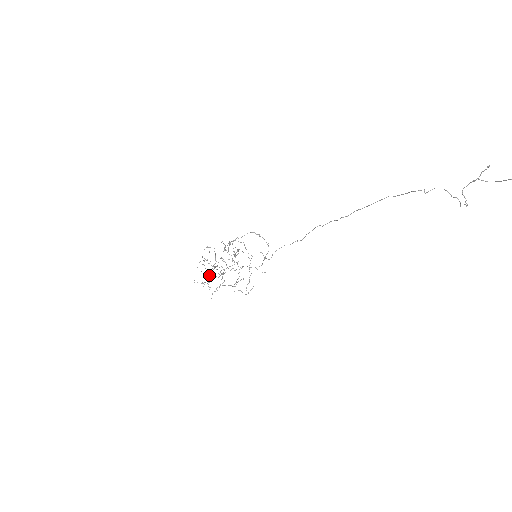
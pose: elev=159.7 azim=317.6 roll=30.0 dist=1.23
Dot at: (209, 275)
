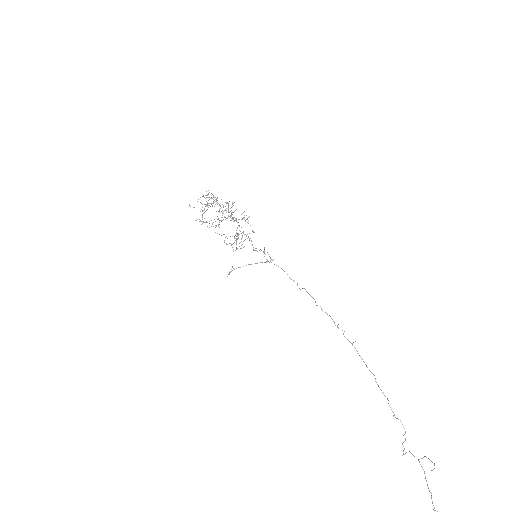
Dot at: (207, 205)
